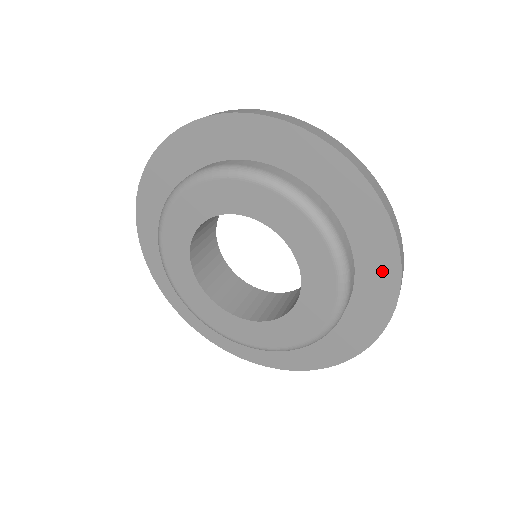
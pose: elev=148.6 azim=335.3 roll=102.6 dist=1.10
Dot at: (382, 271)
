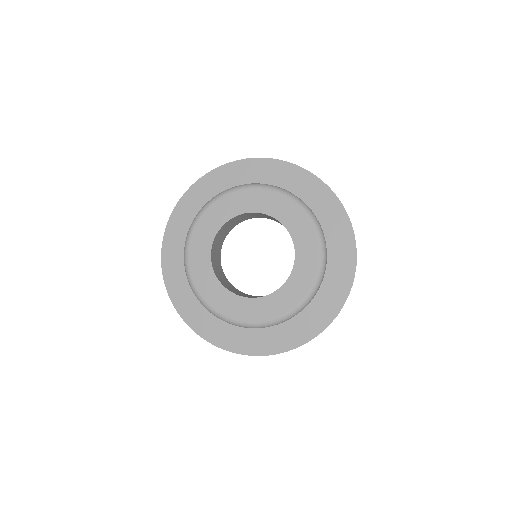
Dot at: (335, 297)
